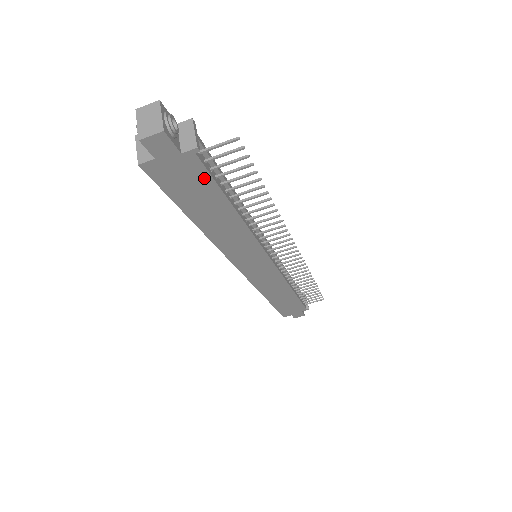
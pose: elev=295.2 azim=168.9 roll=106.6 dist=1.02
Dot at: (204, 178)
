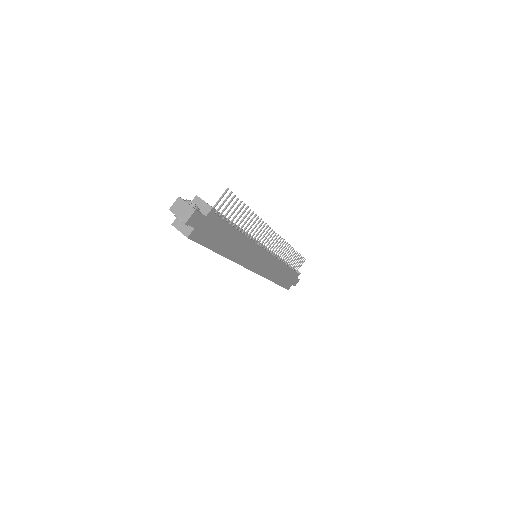
Dot at: (219, 223)
